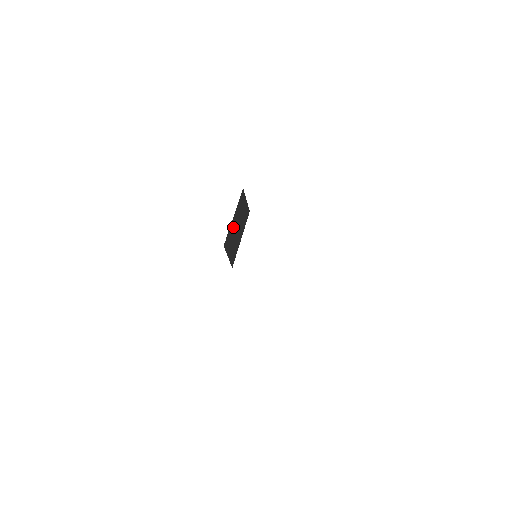
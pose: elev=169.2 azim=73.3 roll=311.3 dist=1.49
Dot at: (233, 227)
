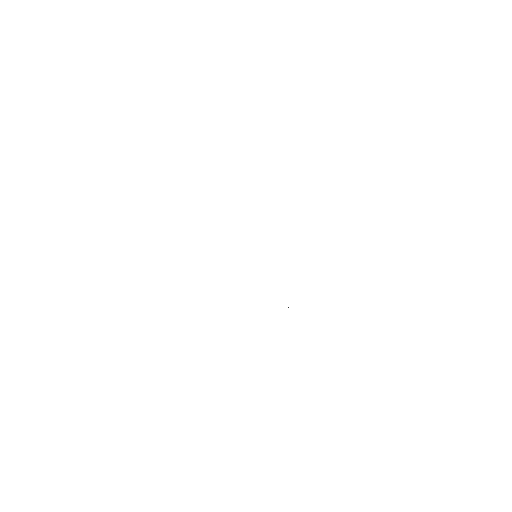
Dot at: occluded
